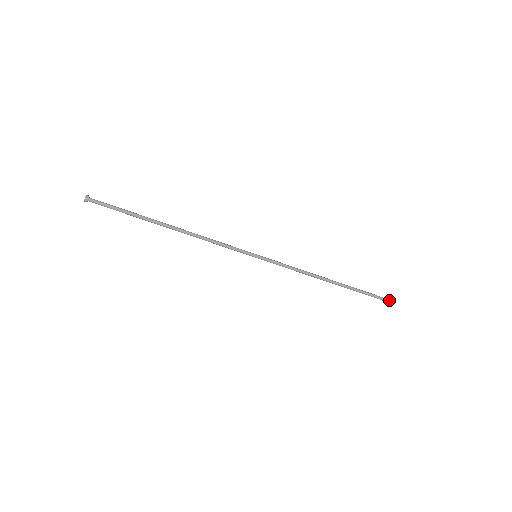
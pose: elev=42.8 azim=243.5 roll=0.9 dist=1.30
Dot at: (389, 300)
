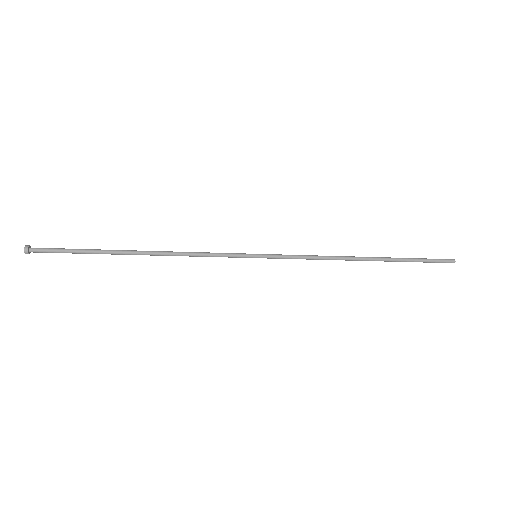
Dot at: (447, 260)
